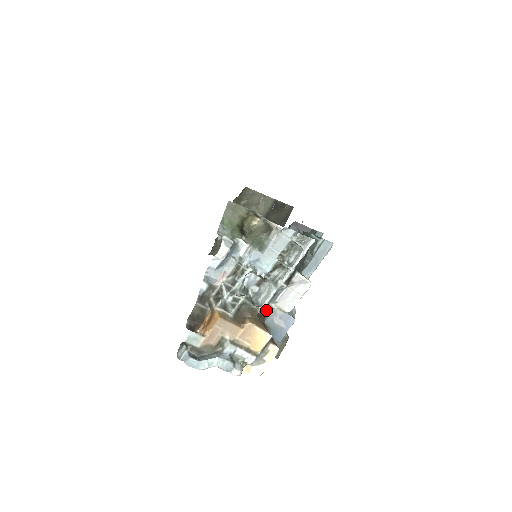
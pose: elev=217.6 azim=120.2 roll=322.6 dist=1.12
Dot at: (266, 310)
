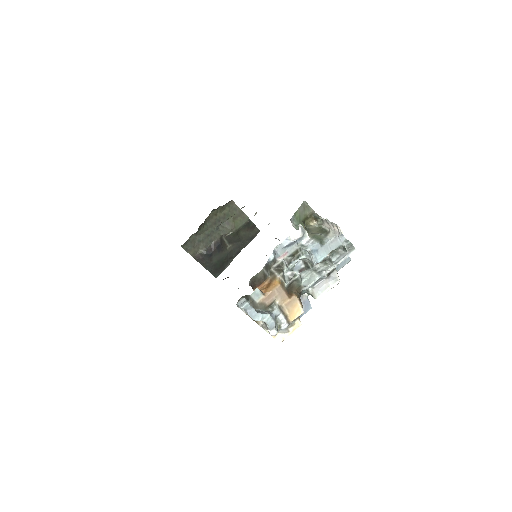
Dot at: (303, 292)
